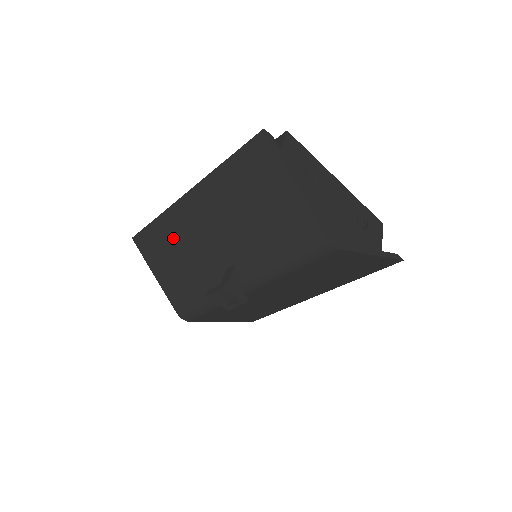
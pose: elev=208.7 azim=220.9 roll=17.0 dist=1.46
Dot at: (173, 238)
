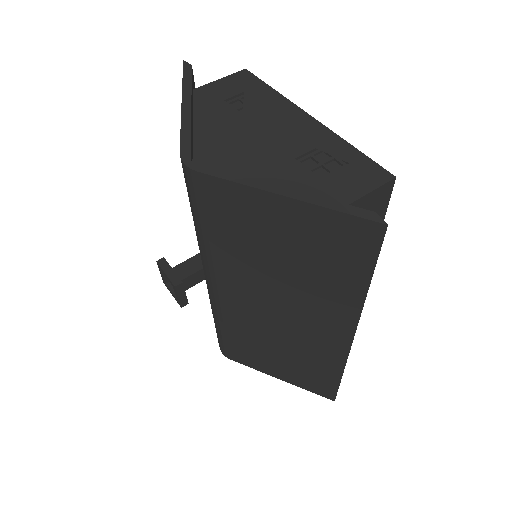
Dot at: occluded
